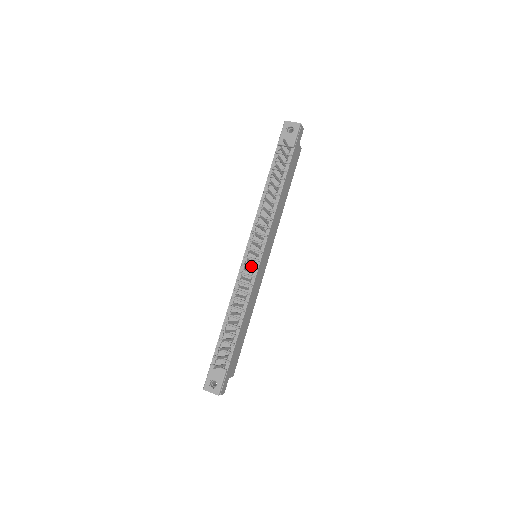
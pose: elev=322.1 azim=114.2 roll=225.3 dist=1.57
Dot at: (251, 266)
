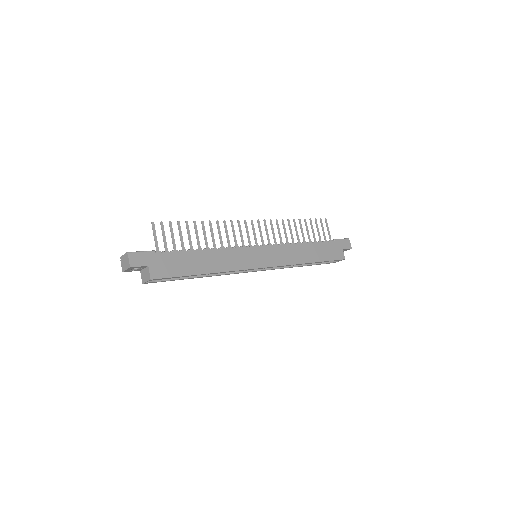
Dot at: occluded
